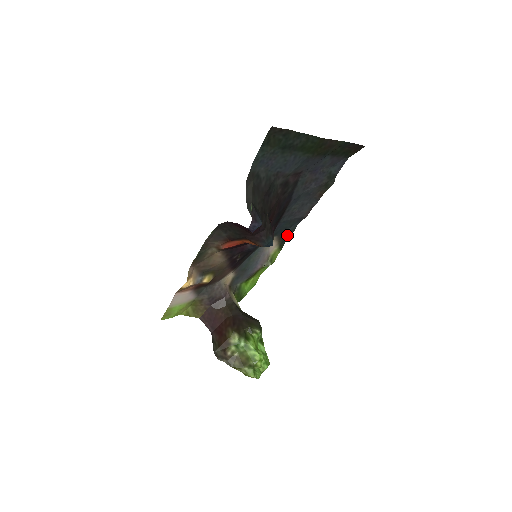
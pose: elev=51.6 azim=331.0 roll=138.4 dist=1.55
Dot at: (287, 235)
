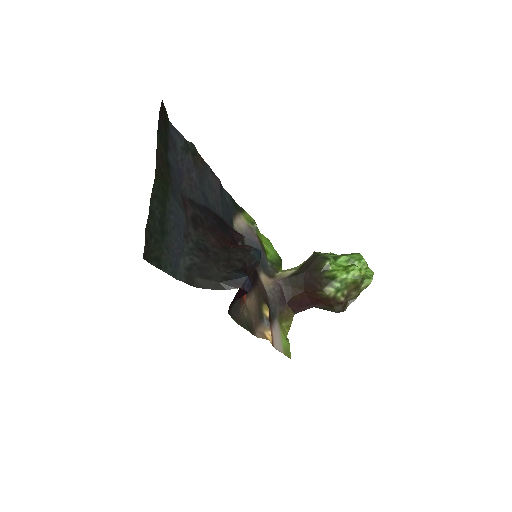
Dot at: (232, 203)
